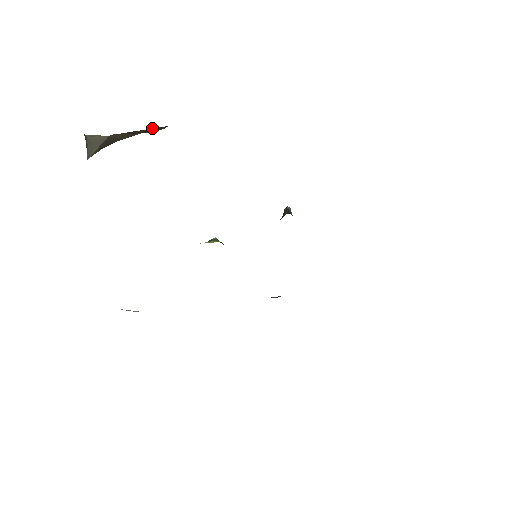
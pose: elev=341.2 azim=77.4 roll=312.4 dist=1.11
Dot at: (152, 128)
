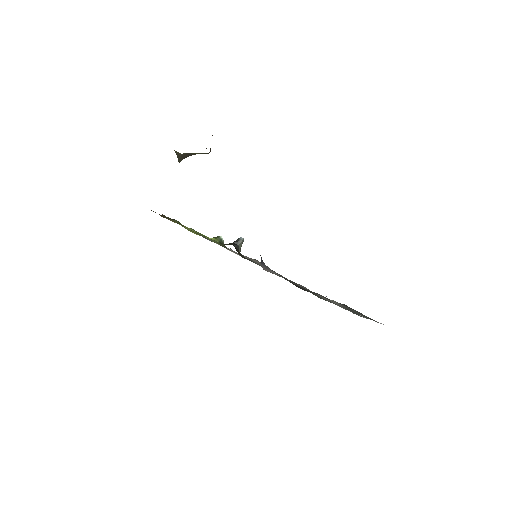
Dot at: (201, 153)
